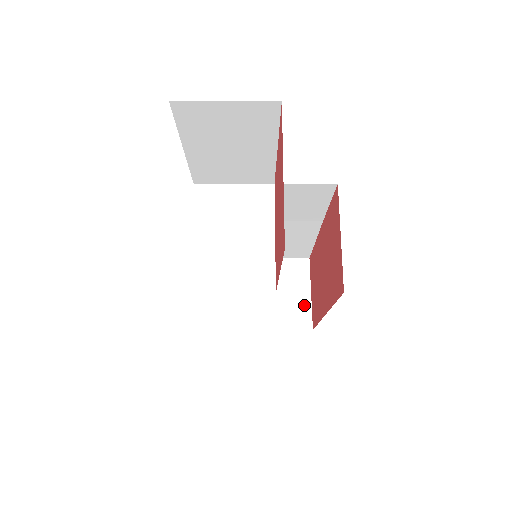
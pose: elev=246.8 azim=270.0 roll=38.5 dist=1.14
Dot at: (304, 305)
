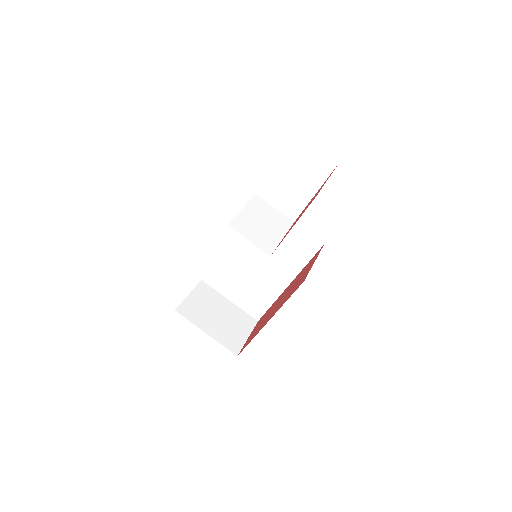
Dot at: (240, 340)
